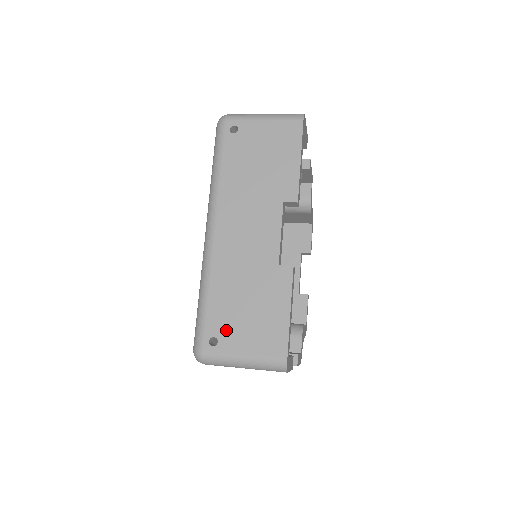
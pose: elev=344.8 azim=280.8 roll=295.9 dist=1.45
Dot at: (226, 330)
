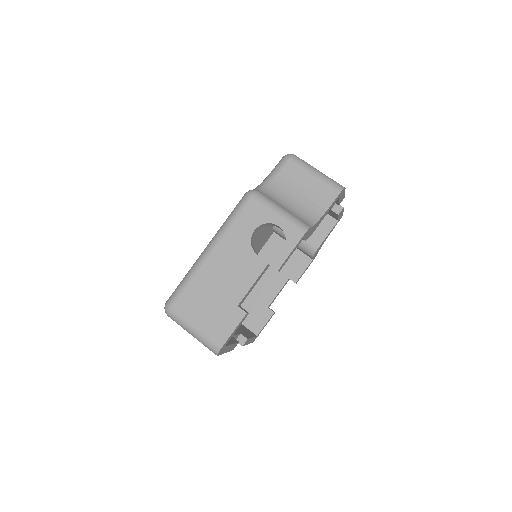
Dot at: occluded
